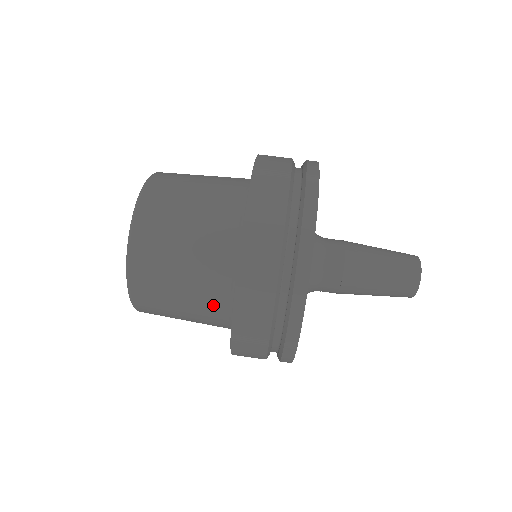
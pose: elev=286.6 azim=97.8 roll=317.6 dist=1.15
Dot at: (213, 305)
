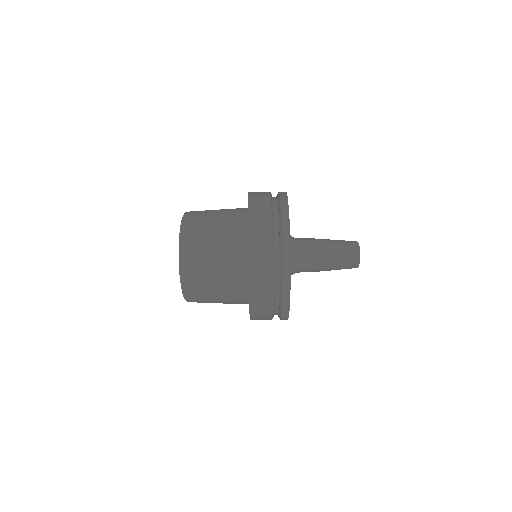
Dot at: (237, 303)
